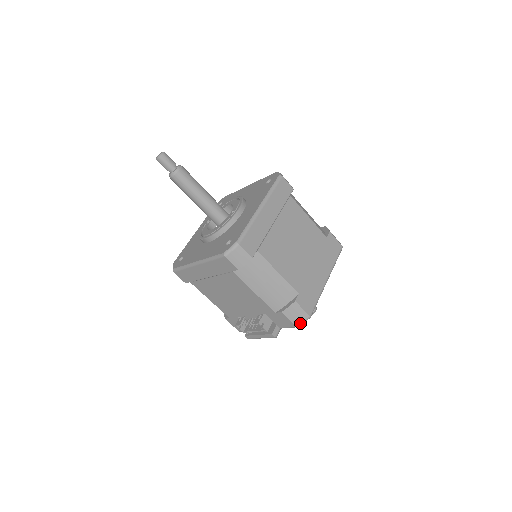
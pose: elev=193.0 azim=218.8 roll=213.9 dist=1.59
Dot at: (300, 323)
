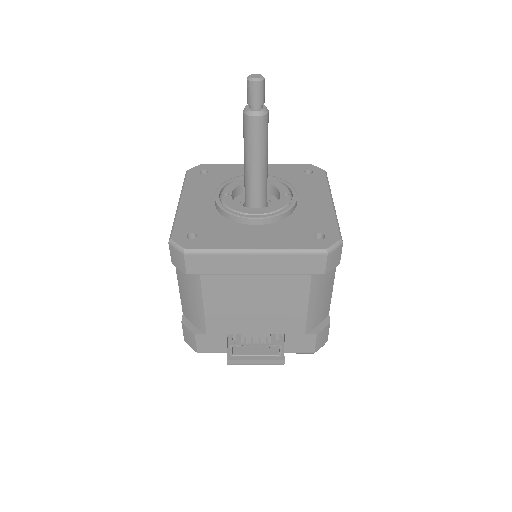
Dot at: occluded
